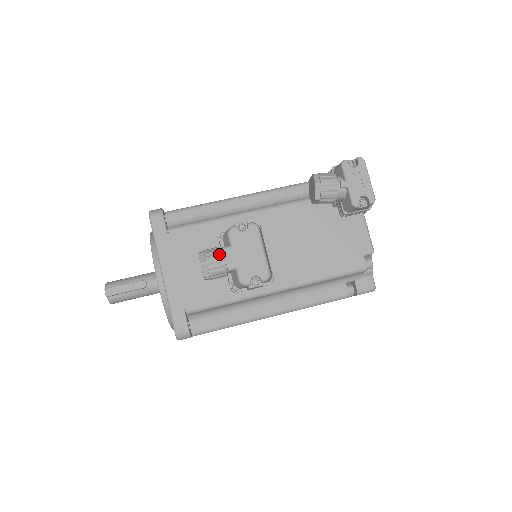
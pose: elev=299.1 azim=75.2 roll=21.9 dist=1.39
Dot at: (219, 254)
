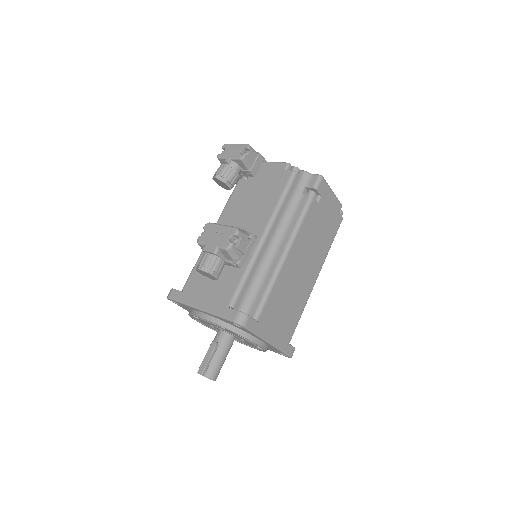
Dot at: (203, 255)
